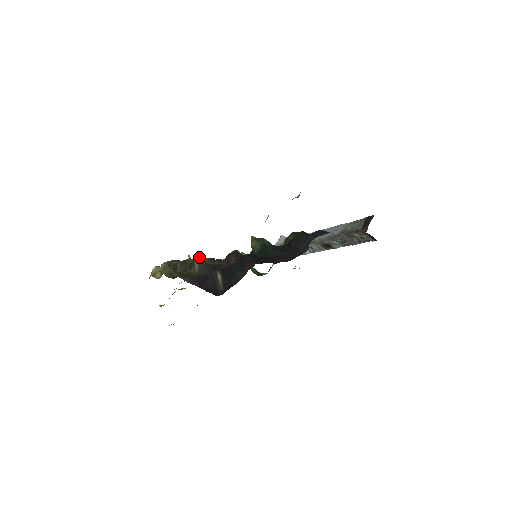
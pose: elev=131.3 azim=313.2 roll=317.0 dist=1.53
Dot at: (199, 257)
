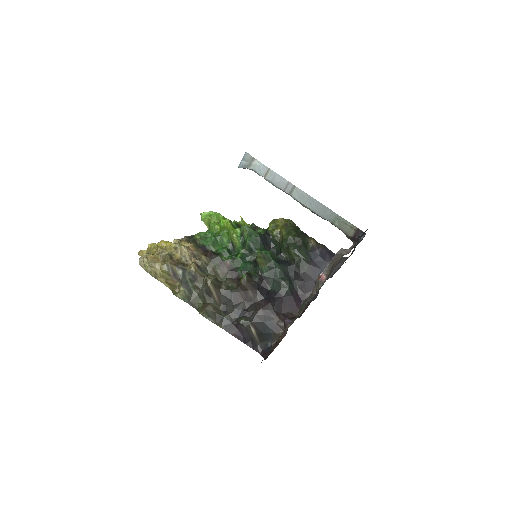
Dot at: (212, 281)
